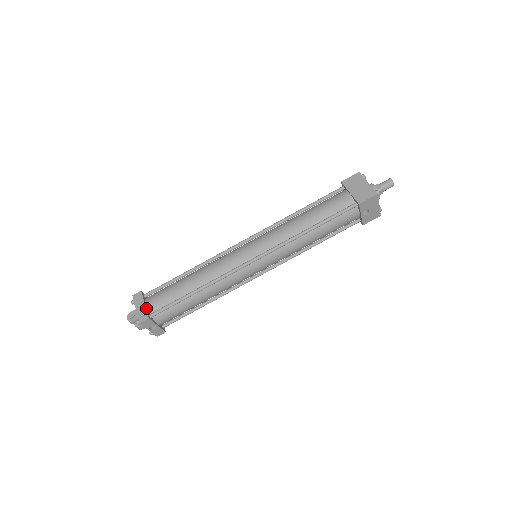
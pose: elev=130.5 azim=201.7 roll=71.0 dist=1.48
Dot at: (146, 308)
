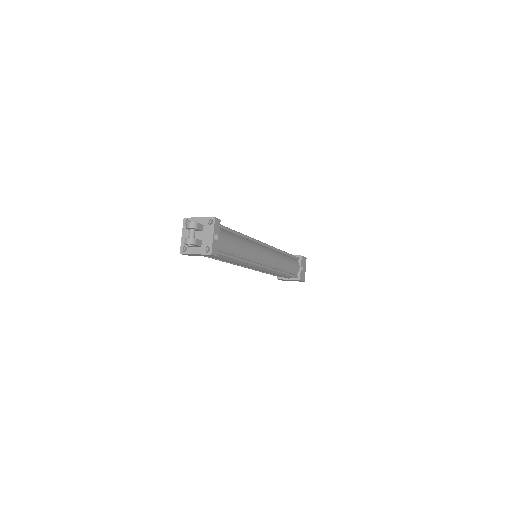
Dot at: occluded
